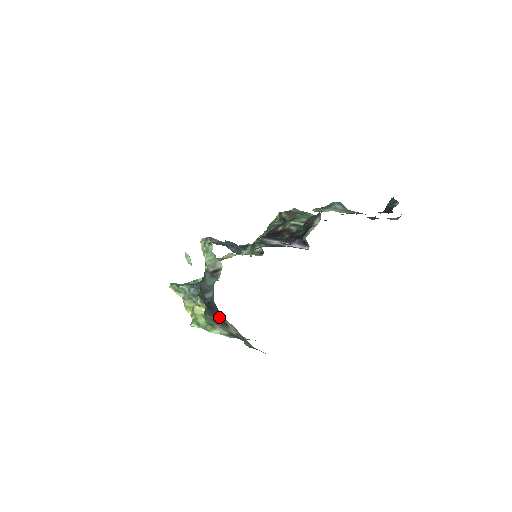
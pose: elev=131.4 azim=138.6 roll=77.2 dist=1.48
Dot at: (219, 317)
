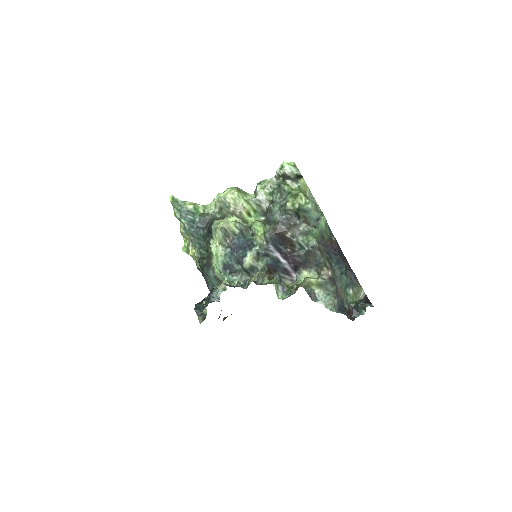
Dot at: occluded
